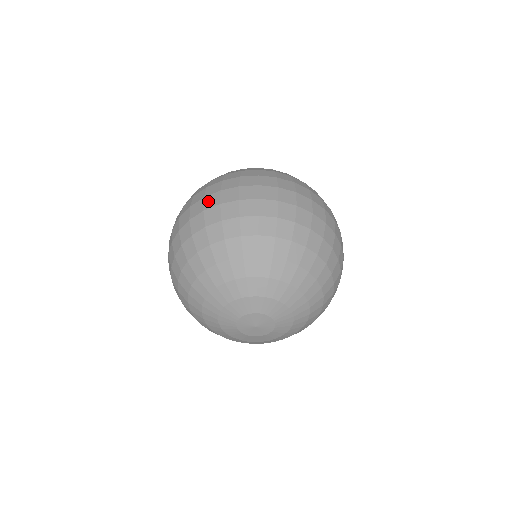
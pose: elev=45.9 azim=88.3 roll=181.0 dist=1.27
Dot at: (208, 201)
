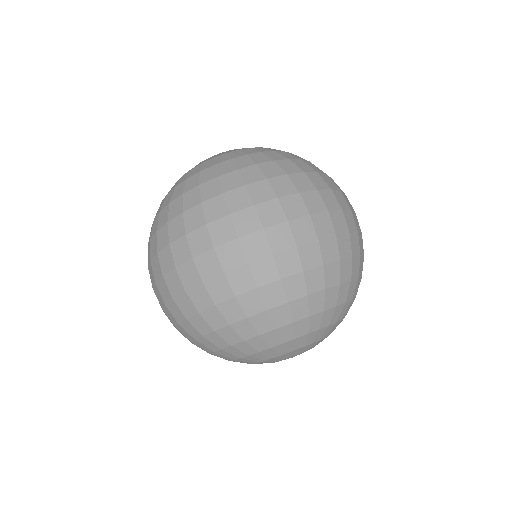
Dot at: (161, 291)
